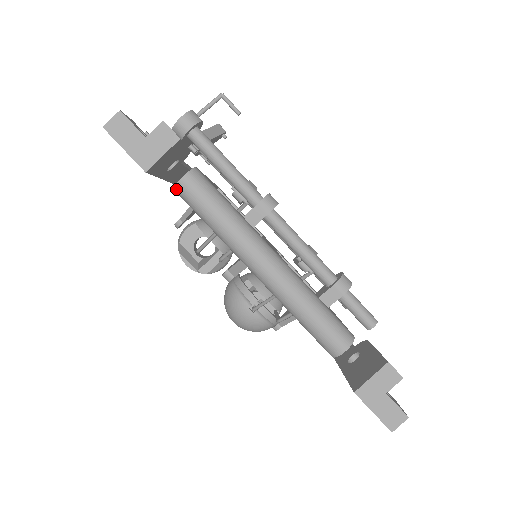
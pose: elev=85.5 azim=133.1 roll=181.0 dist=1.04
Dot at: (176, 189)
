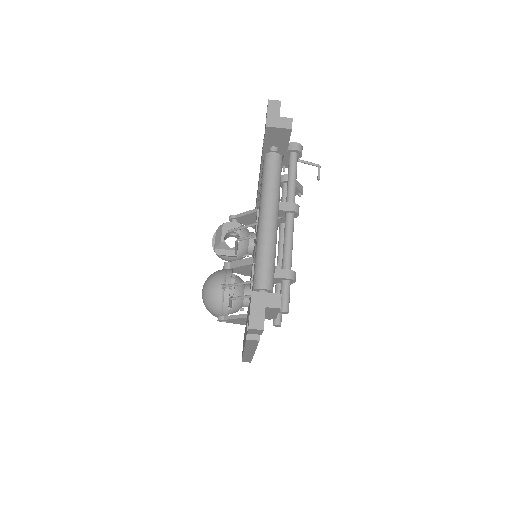
Dot at: (266, 155)
